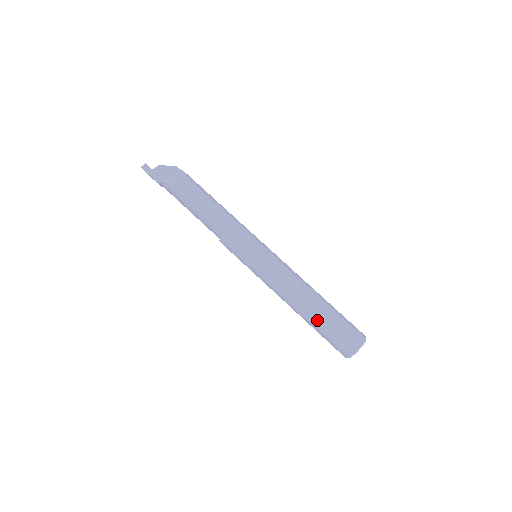
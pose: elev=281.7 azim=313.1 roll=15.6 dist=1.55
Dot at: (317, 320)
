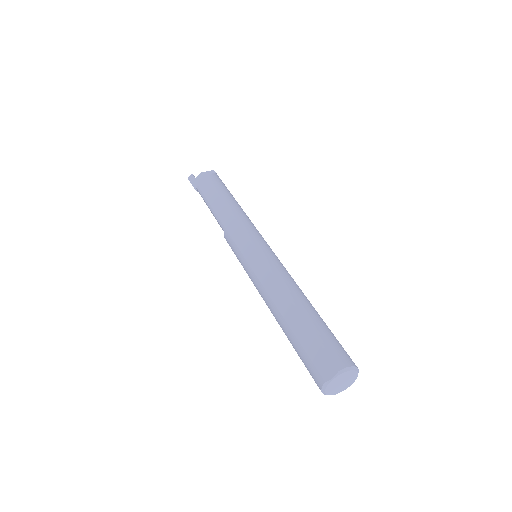
Dot at: (288, 336)
